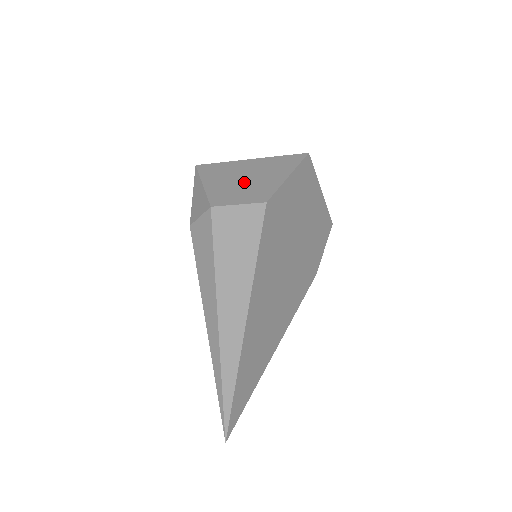
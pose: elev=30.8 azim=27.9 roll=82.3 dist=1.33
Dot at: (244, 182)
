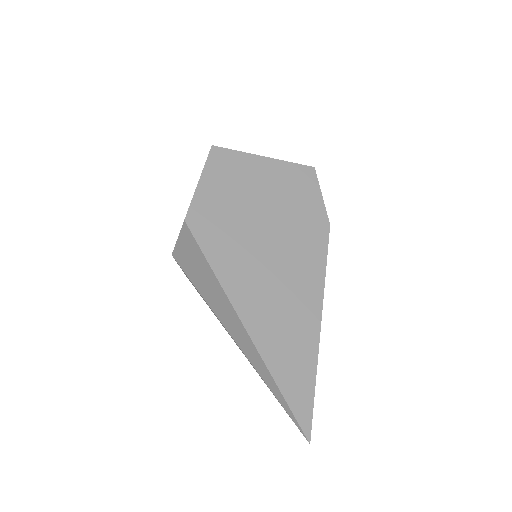
Dot at: occluded
